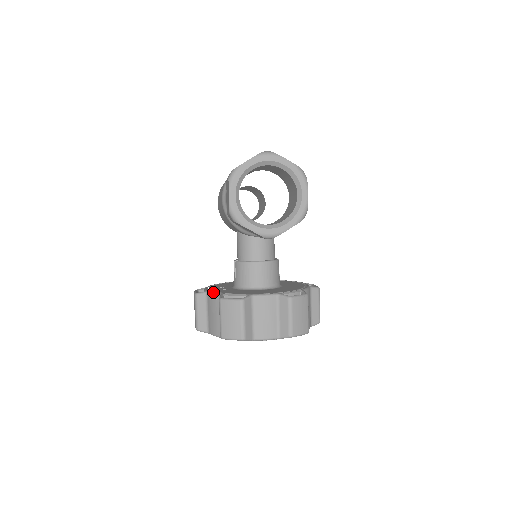
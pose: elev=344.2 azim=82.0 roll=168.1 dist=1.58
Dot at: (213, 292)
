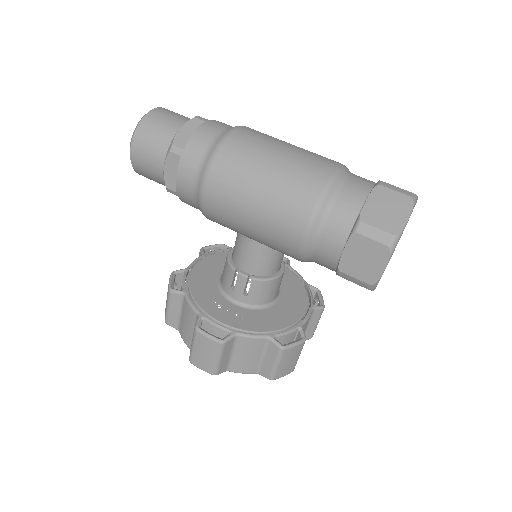
Dot at: (253, 335)
